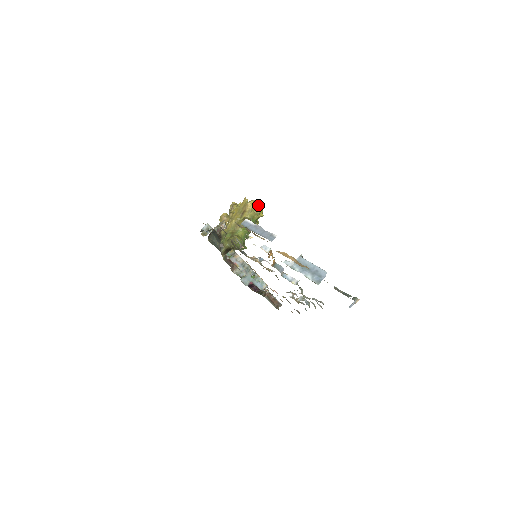
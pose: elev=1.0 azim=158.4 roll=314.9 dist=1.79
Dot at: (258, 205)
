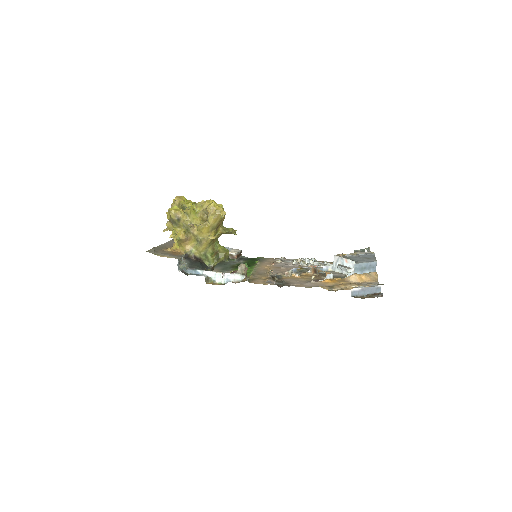
Dot at: occluded
